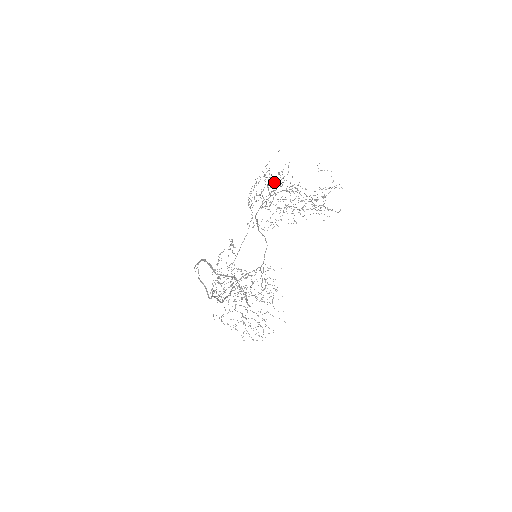
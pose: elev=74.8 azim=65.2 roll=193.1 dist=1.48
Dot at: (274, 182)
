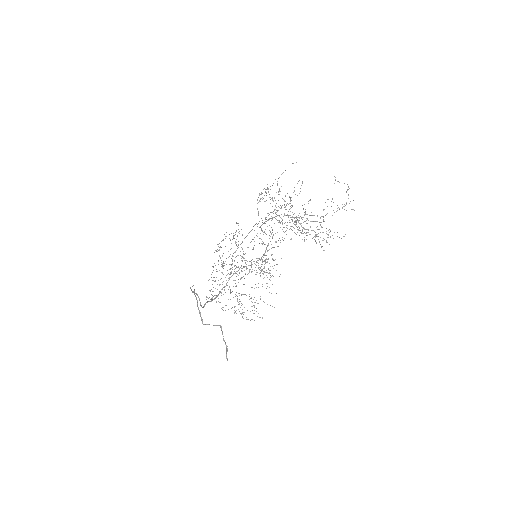
Dot at: occluded
